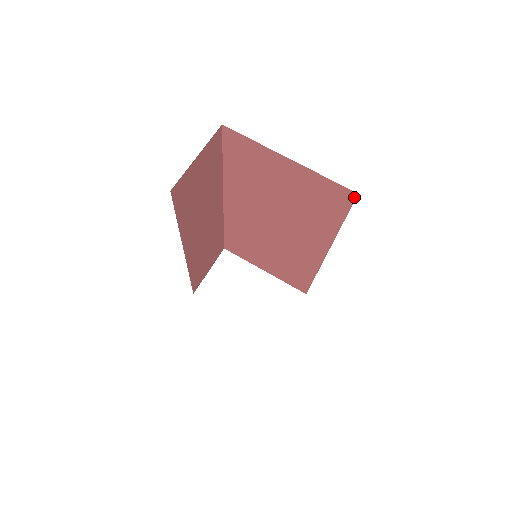
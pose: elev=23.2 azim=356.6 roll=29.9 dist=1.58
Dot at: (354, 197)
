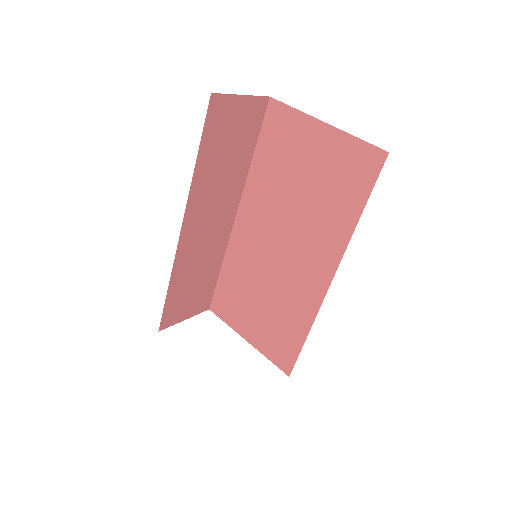
Dot at: (384, 160)
